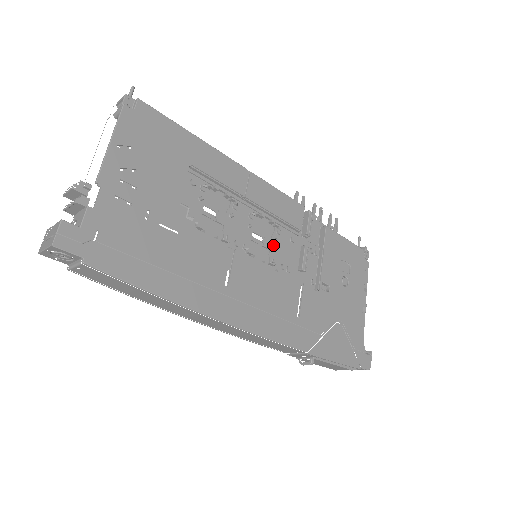
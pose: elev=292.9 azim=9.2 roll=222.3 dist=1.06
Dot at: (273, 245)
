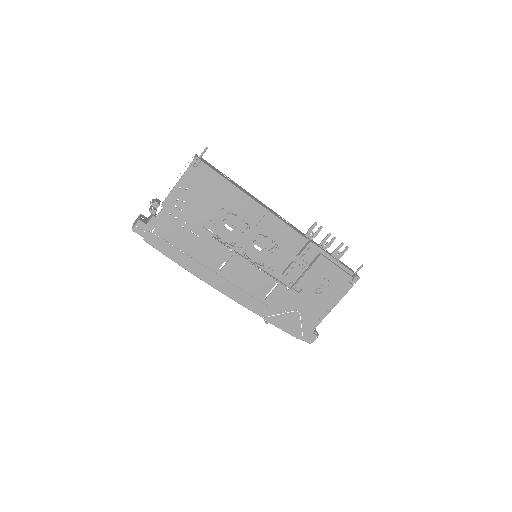
Dot at: (268, 255)
